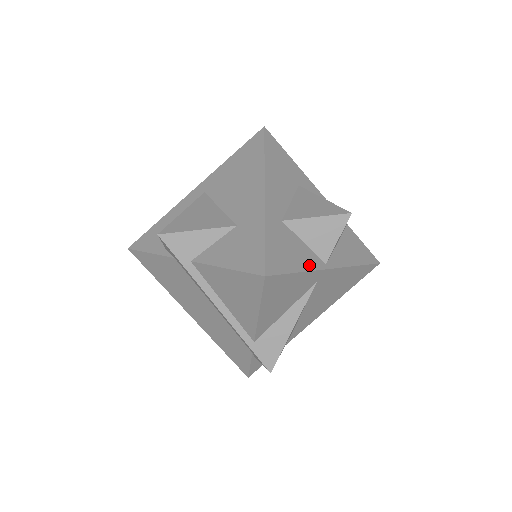
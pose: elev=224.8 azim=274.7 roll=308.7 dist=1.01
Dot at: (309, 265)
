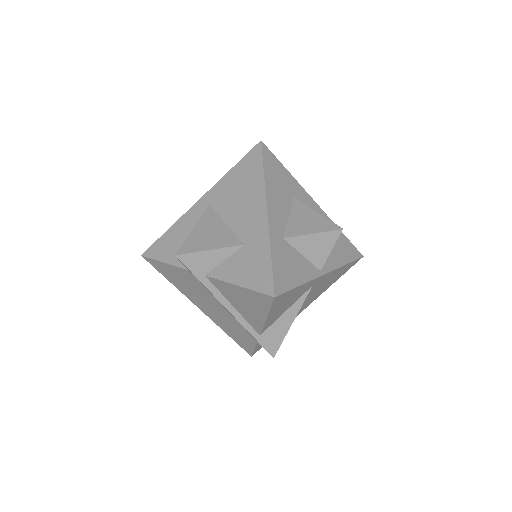
Dot at: (307, 276)
